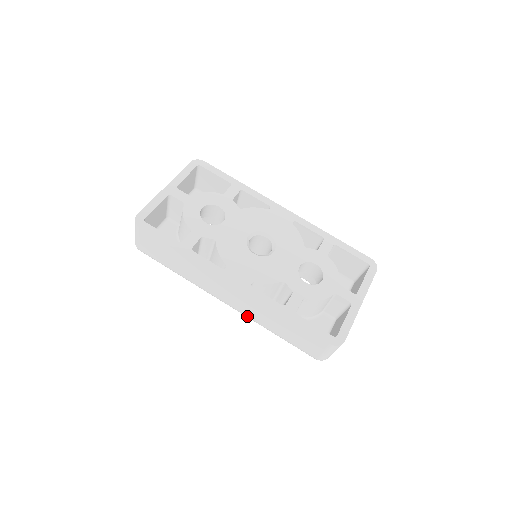
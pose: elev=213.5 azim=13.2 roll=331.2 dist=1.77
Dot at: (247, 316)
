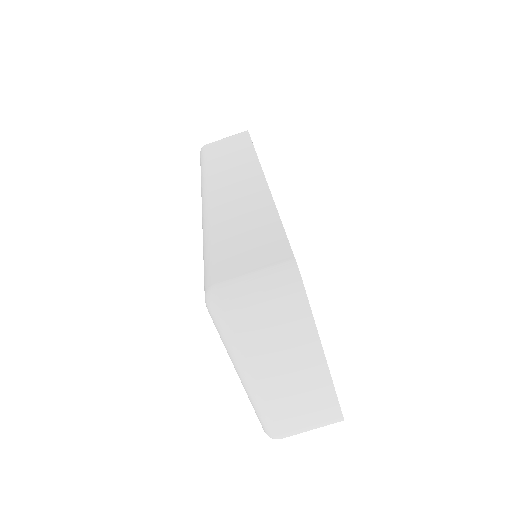
Dot at: (210, 210)
